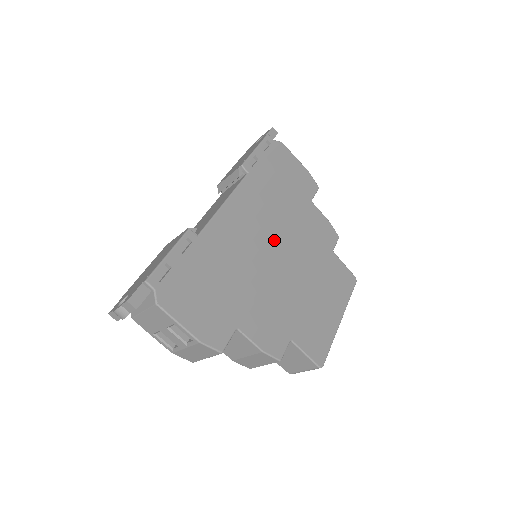
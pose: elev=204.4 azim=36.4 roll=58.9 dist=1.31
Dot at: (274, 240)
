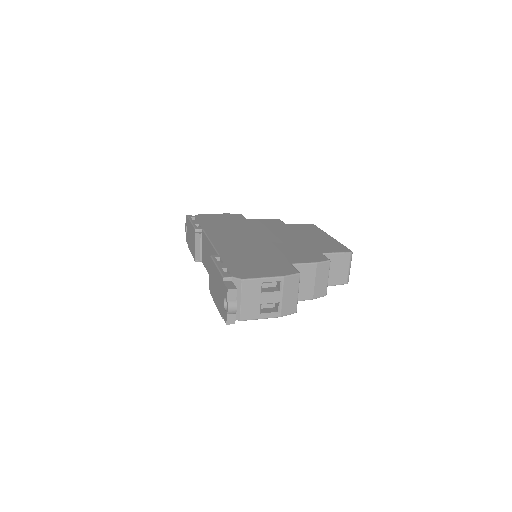
Dot at: (254, 236)
